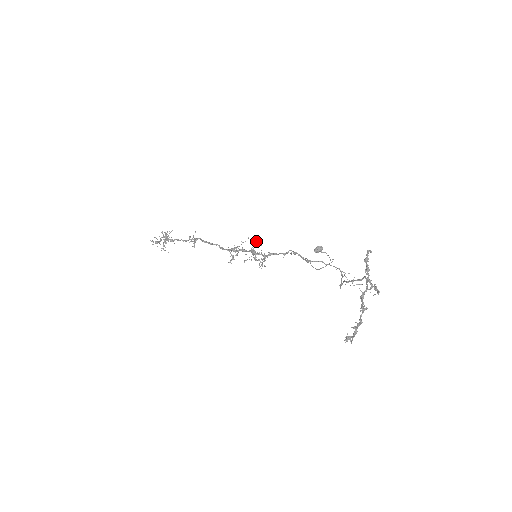
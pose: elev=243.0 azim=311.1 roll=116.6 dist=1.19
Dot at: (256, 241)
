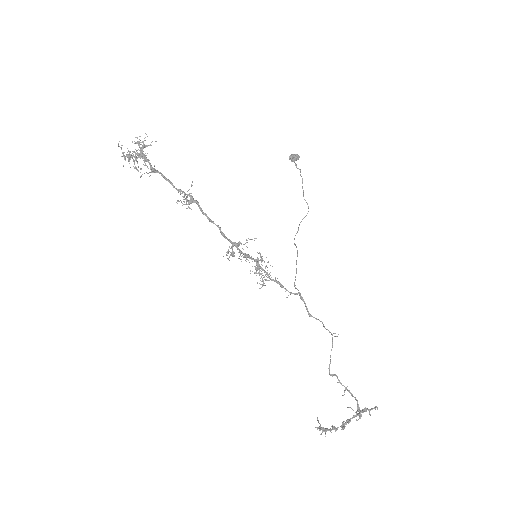
Dot at: occluded
